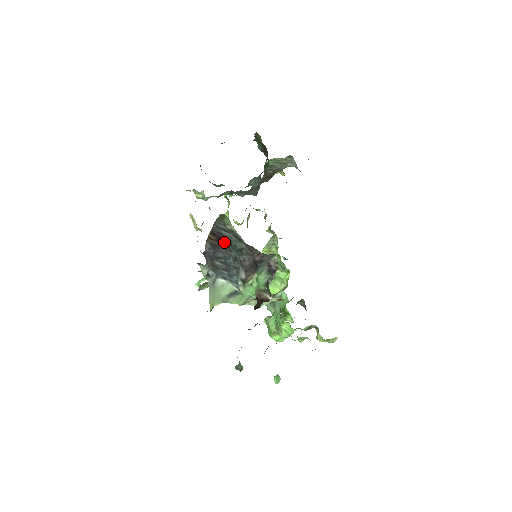
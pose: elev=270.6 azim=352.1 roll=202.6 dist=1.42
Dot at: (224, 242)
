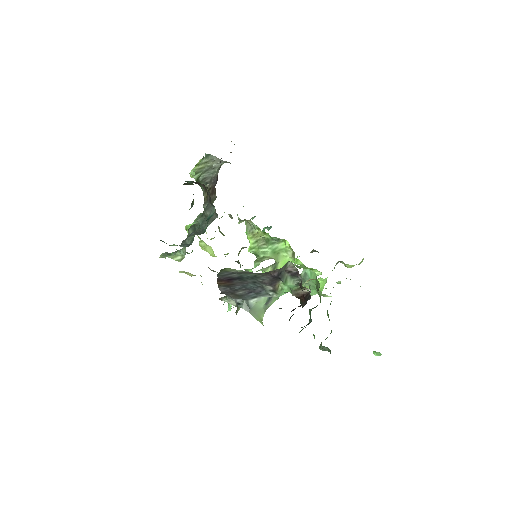
Dot at: (235, 280)
